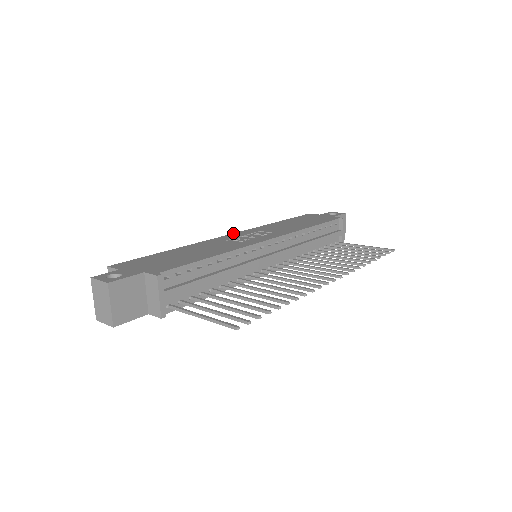
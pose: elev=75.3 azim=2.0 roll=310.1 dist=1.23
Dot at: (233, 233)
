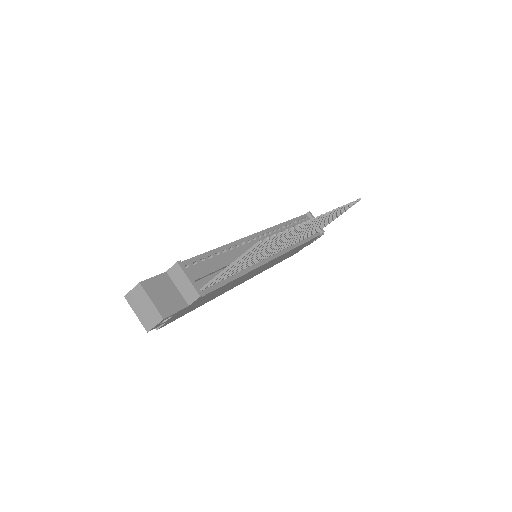
Dot at: occluded
